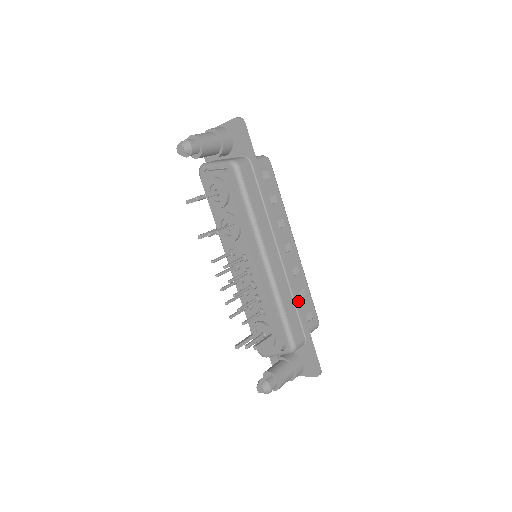
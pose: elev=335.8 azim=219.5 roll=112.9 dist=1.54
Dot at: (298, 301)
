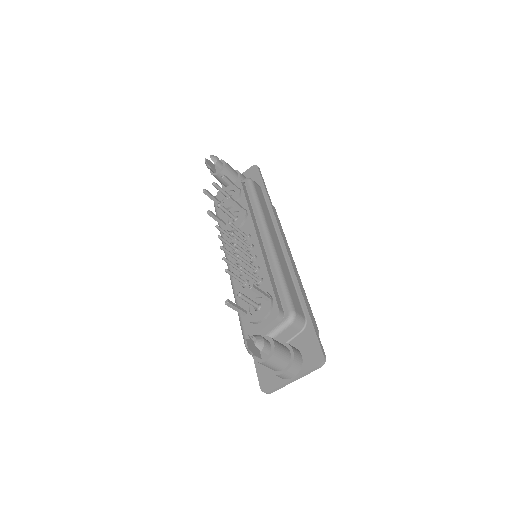
Dot at: (298, 282)
